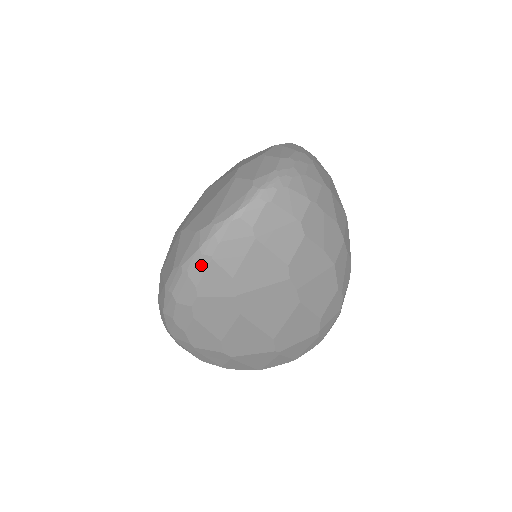
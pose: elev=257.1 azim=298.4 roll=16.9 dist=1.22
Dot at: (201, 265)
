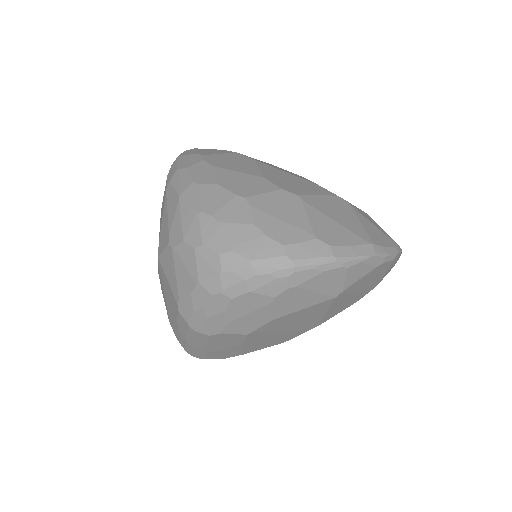
Dot at: (190, 151)
